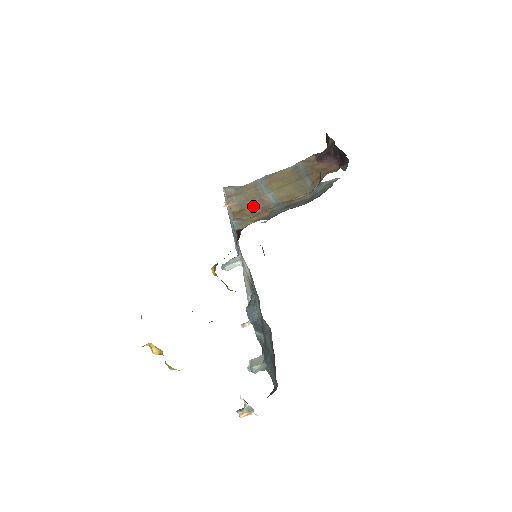
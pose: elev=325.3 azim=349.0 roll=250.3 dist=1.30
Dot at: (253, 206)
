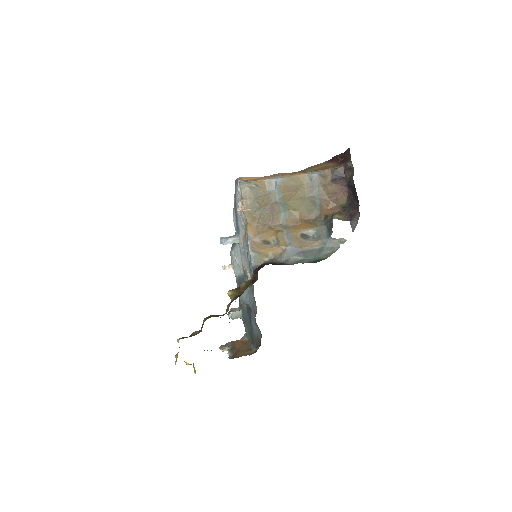
Dot at: (264, 216)
